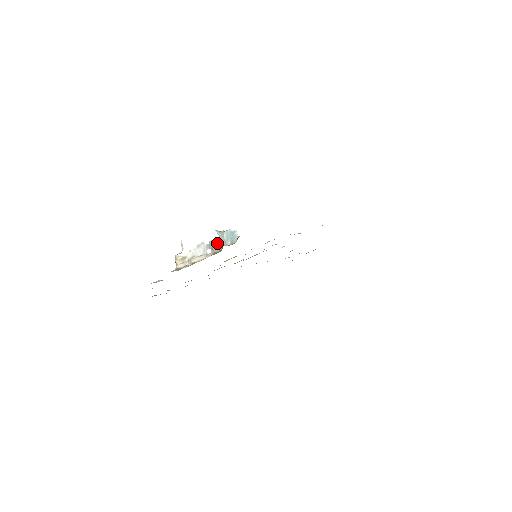
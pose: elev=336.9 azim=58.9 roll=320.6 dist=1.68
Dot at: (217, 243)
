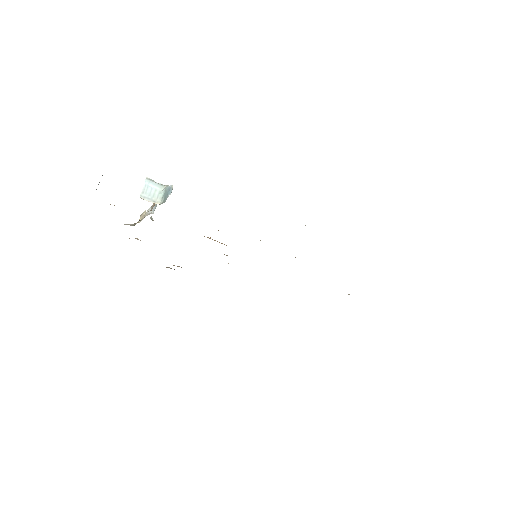
Dot at: occluded
